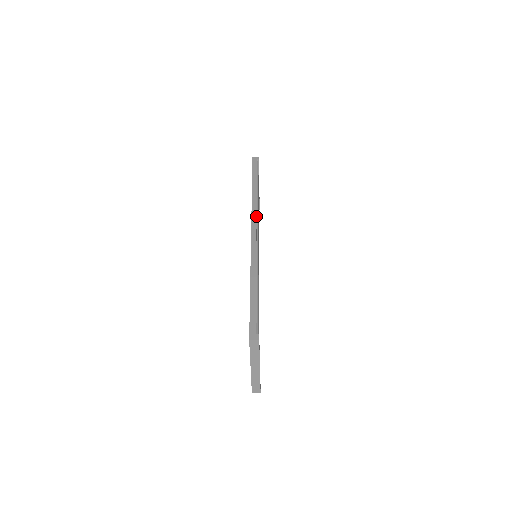
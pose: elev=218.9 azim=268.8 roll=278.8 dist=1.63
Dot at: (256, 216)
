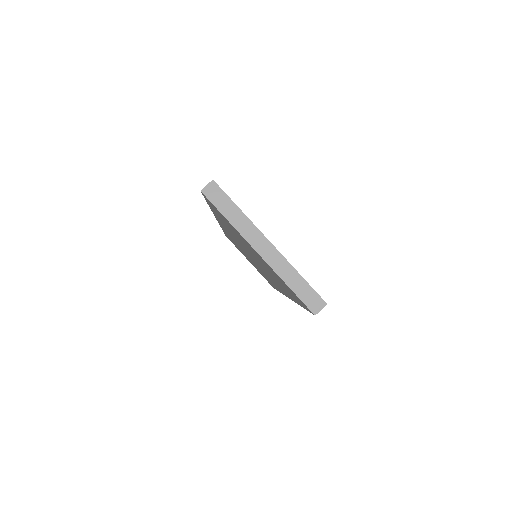
Dot at: occluded
